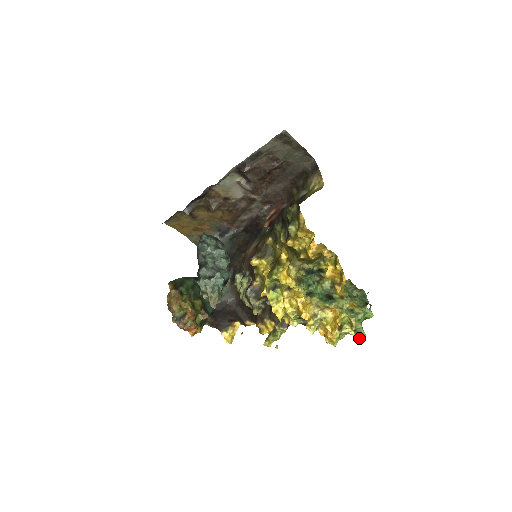
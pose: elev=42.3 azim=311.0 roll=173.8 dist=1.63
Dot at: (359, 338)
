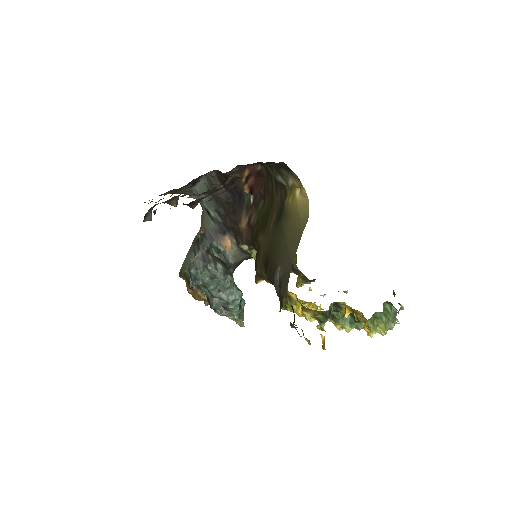
Dot at: occluded
